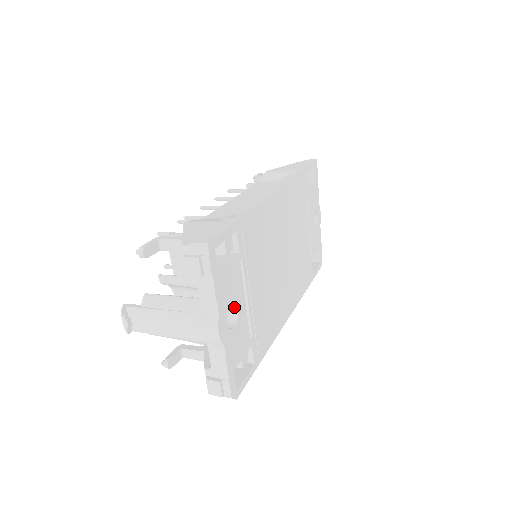
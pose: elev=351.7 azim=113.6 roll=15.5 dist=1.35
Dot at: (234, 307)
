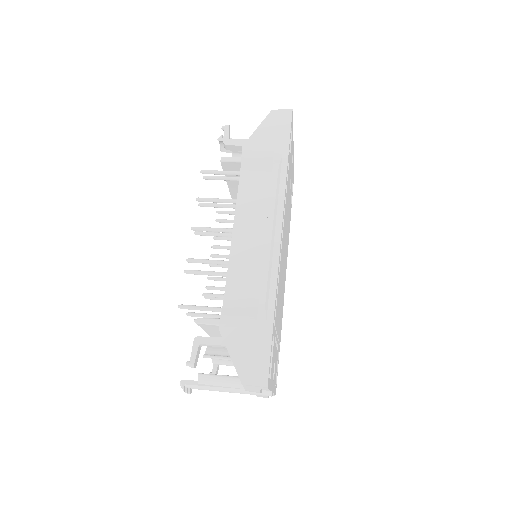
Dot at: occluded
